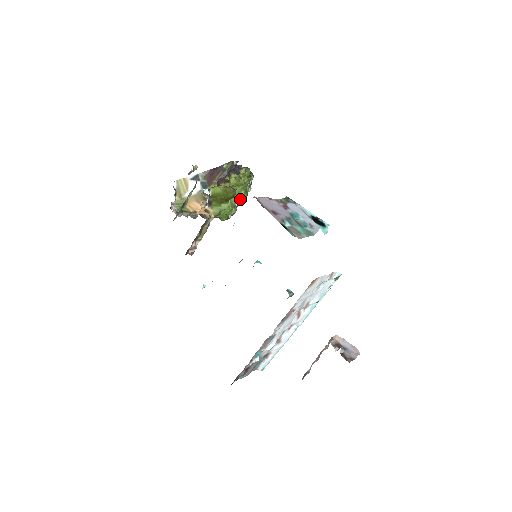
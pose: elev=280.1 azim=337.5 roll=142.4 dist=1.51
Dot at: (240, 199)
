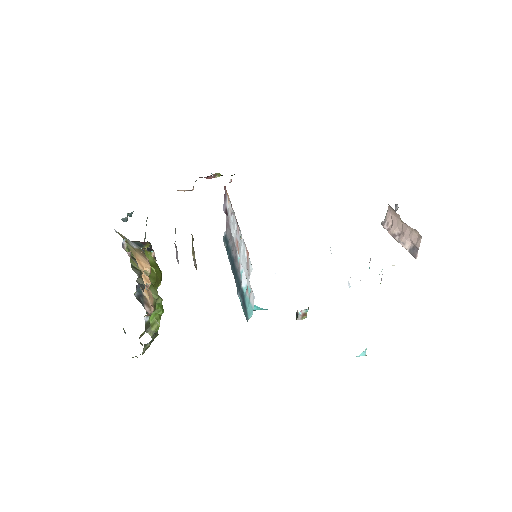
Dot at: occluded
